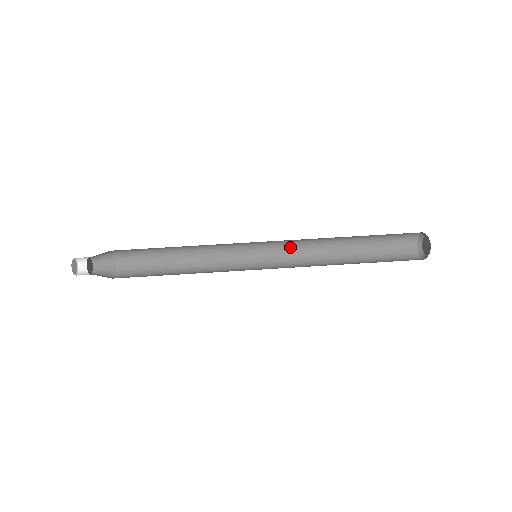
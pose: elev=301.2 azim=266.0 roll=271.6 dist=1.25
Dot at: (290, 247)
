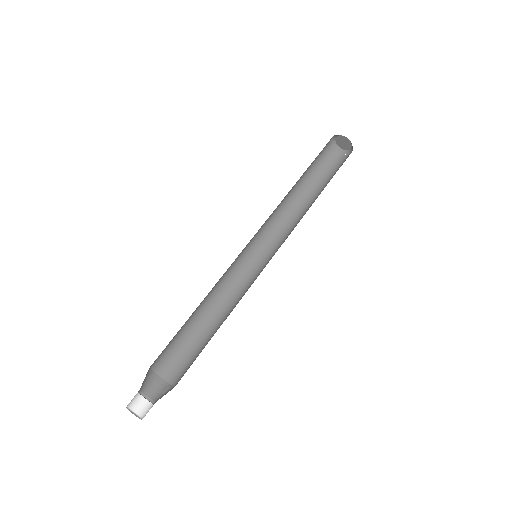
Dot at: (272, 234)
